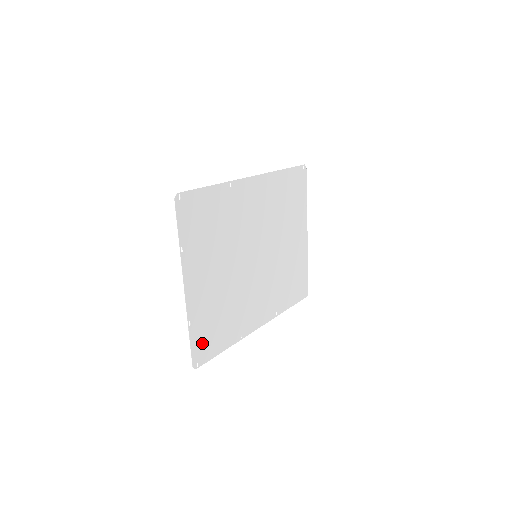
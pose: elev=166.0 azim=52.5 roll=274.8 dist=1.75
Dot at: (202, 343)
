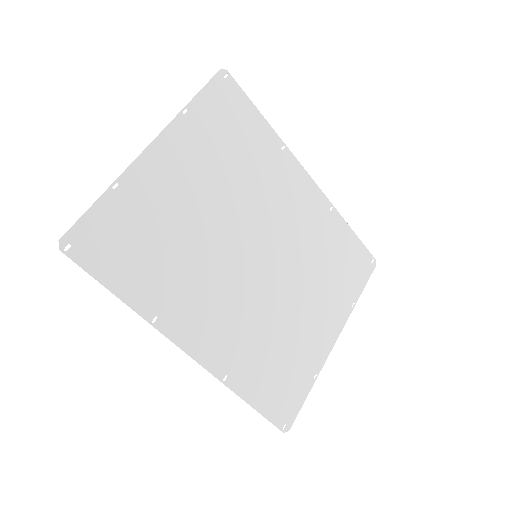
Dot at: (103, 234)
